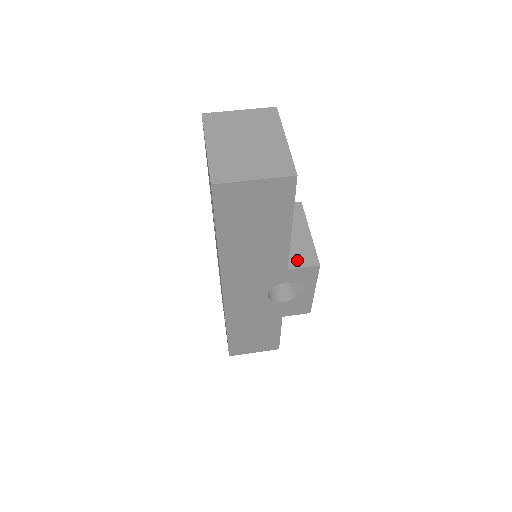
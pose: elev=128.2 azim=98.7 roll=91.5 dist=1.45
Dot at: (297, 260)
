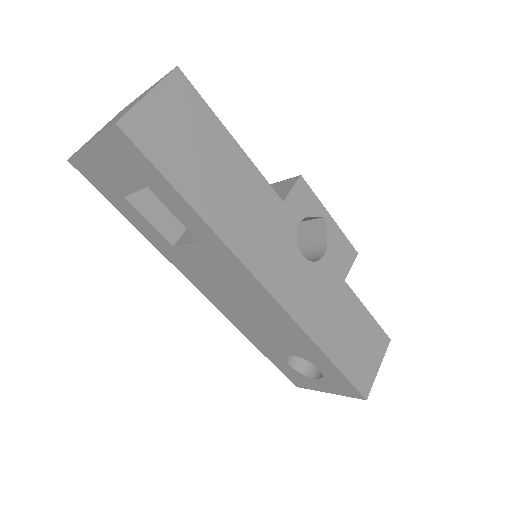
Dot at: (281, 194)
